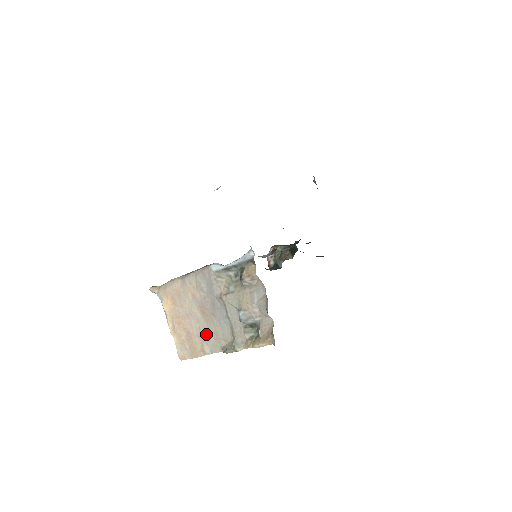
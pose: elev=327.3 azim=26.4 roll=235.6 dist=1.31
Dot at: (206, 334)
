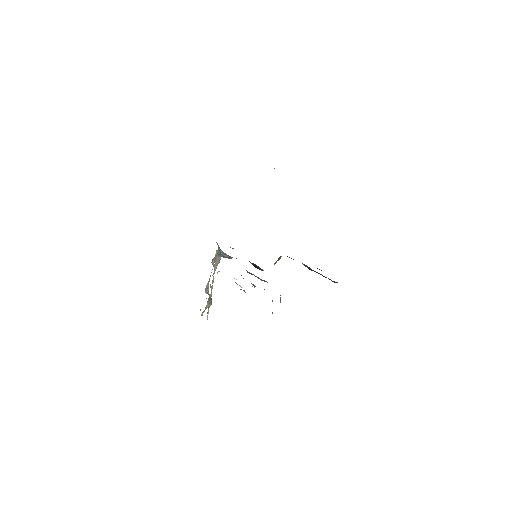
Dot at: occluded
